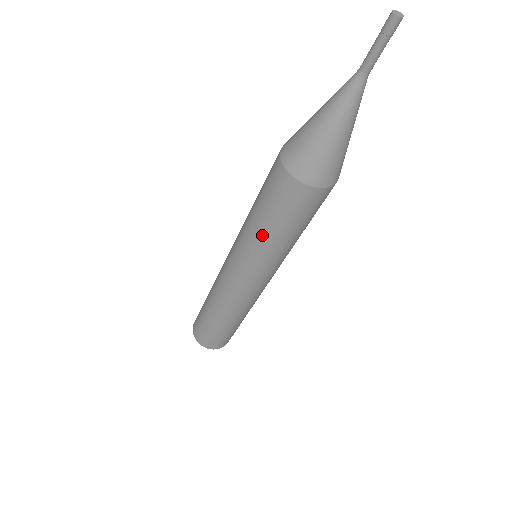
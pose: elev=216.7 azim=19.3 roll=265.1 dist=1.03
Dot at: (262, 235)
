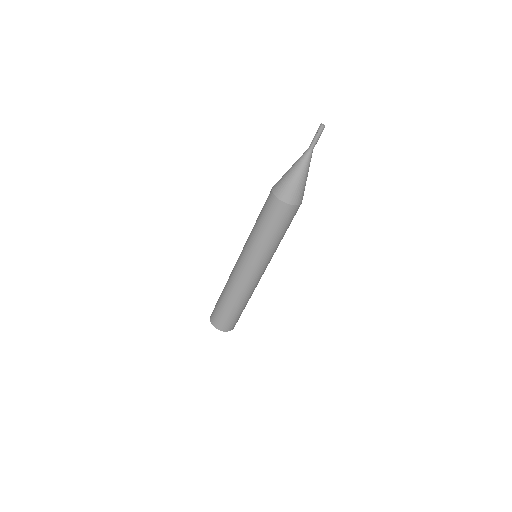
Dot at: (260, 234)
